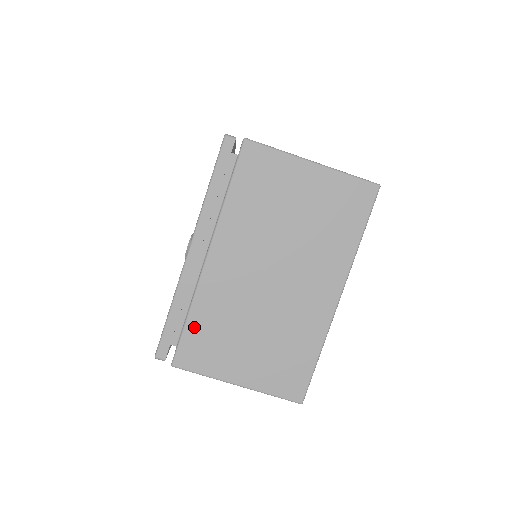
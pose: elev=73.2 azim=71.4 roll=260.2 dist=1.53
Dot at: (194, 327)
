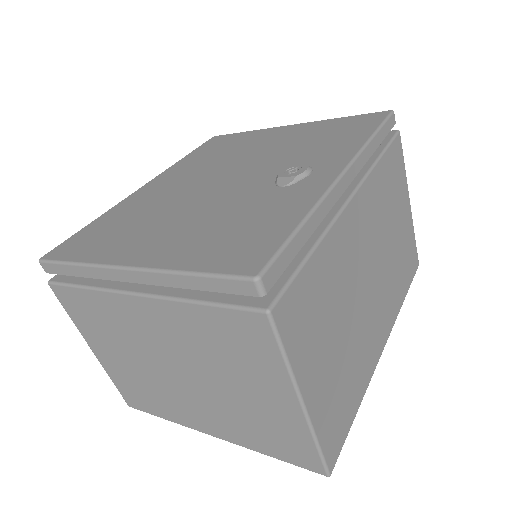
Dot at: (312, 272)
